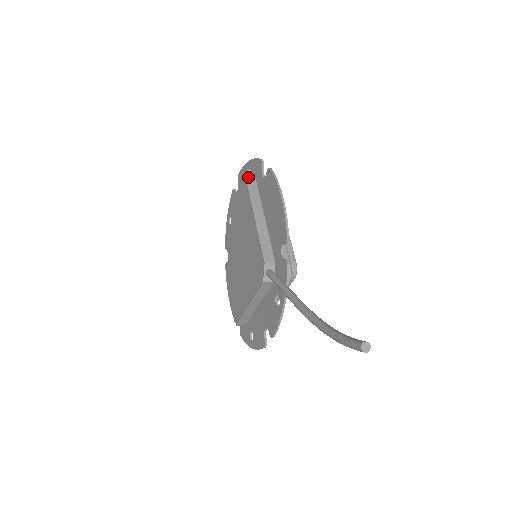
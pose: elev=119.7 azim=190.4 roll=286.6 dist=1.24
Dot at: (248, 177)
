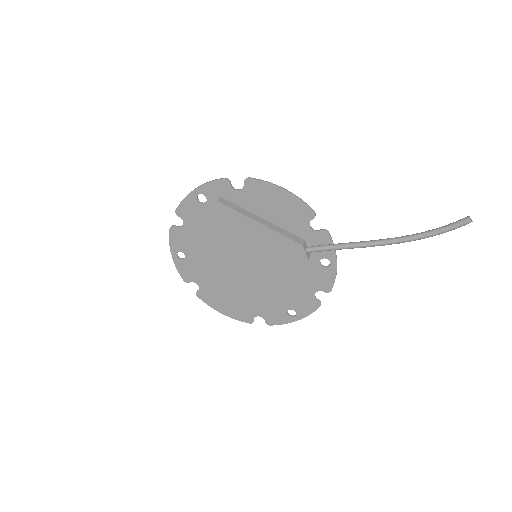
Dot at: (218, 200)
